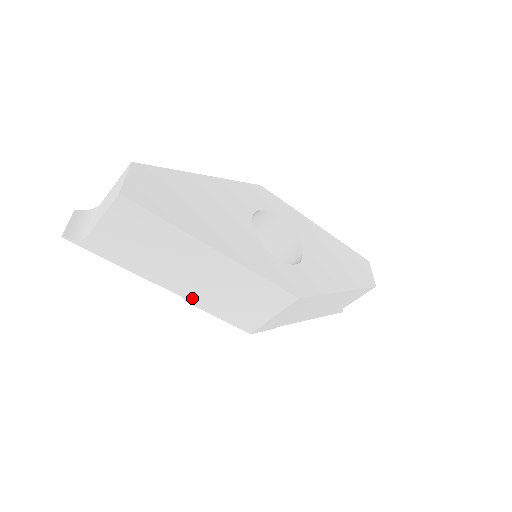
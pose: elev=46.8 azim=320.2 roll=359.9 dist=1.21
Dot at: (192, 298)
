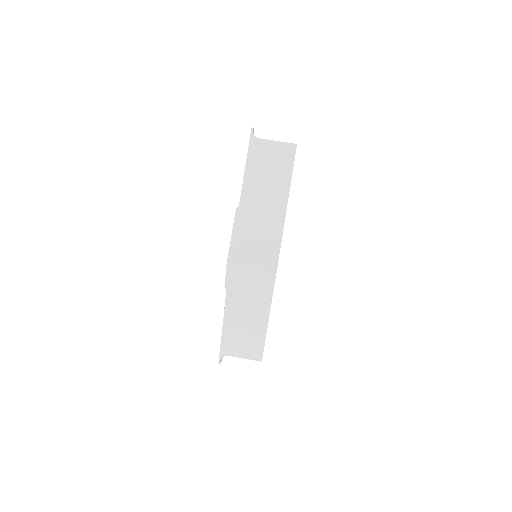
Dot at: (241, 210)
